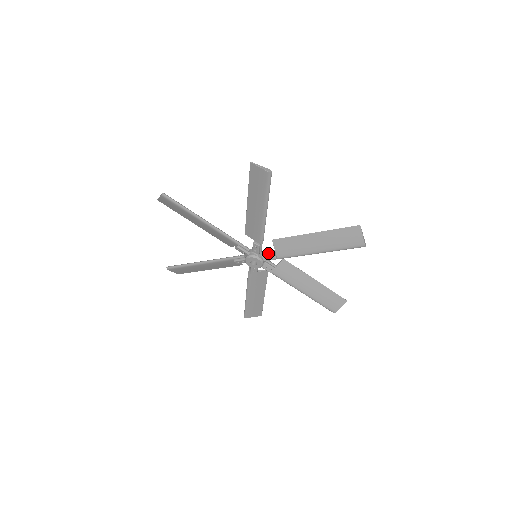
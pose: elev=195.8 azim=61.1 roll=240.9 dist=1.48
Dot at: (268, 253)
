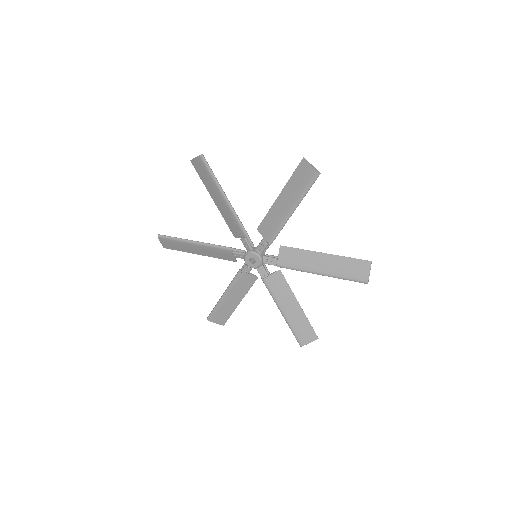
Dot at: (271, 256)
